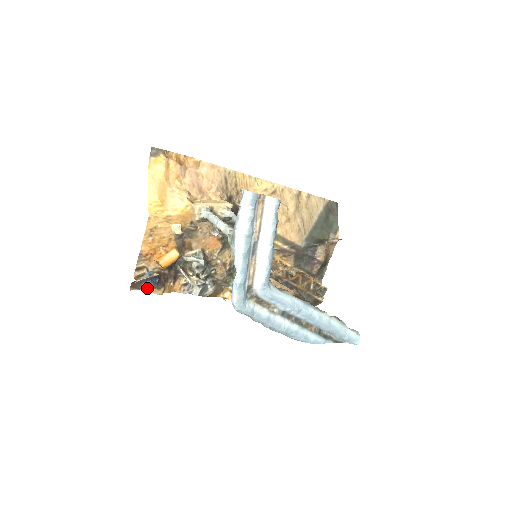
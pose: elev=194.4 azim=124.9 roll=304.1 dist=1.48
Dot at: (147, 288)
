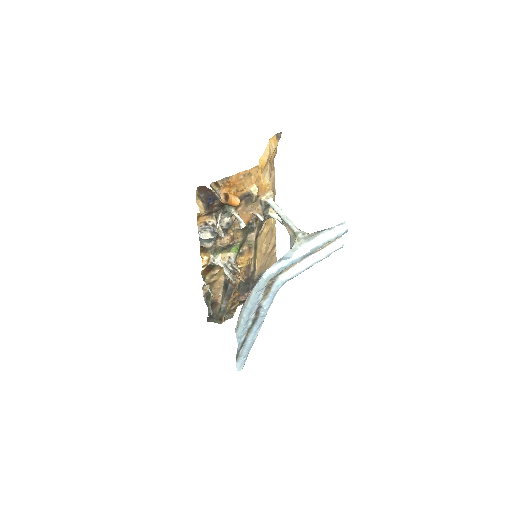
Dot at: (198, 199)
